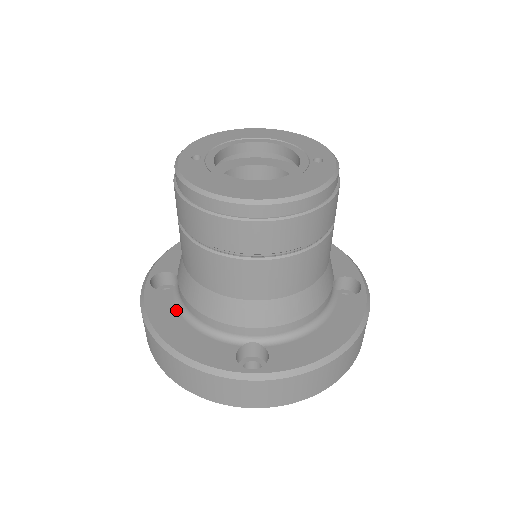
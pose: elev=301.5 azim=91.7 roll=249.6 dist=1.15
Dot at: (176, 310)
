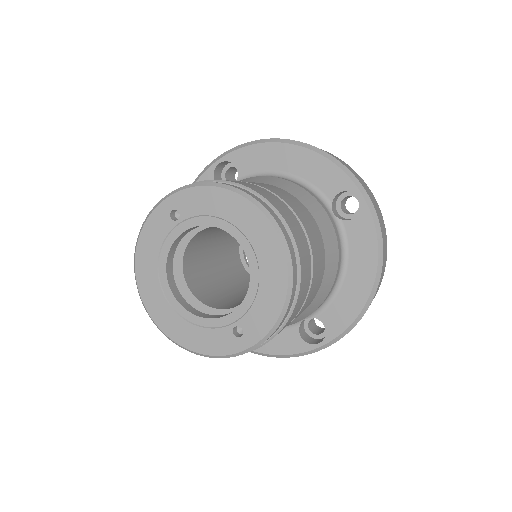
Dot at: occluded
